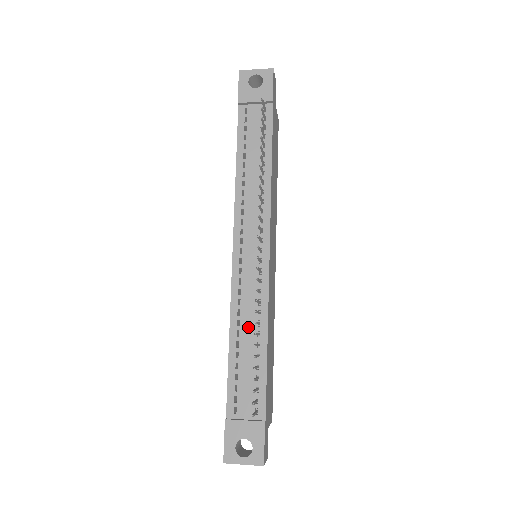
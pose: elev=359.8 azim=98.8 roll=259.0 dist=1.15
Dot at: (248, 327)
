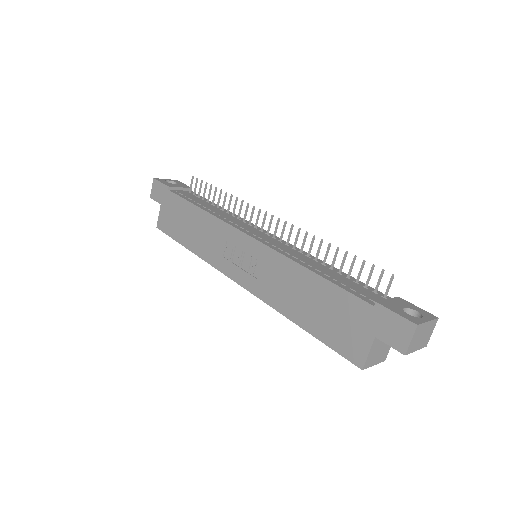
Dot at: (312, 263)
